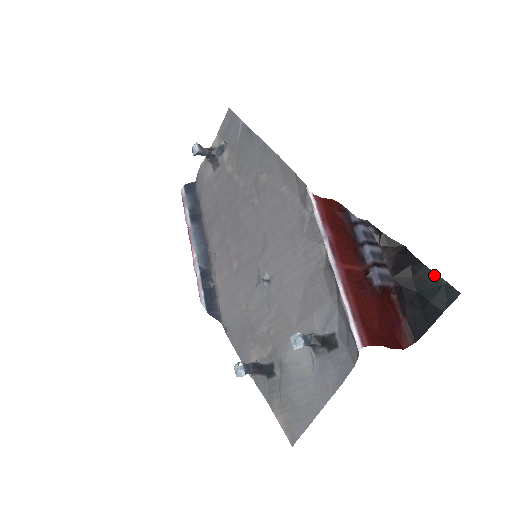
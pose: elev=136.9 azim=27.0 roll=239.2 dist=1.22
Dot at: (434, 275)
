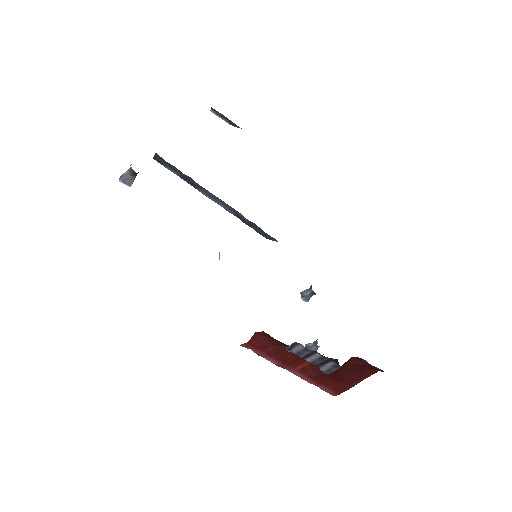
Dot at: occluded
